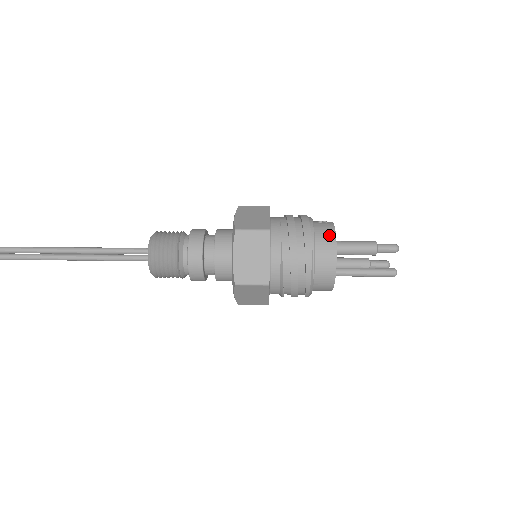
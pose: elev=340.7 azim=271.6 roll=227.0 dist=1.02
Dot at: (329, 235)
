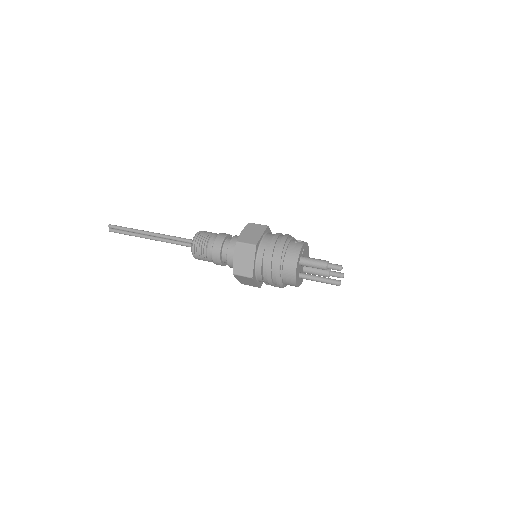
Dot at: (295, 253)
